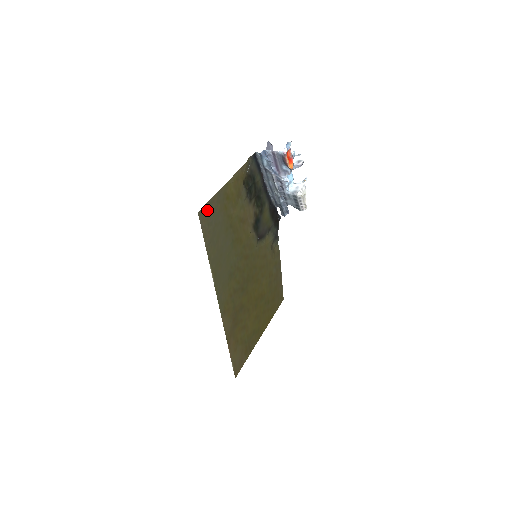
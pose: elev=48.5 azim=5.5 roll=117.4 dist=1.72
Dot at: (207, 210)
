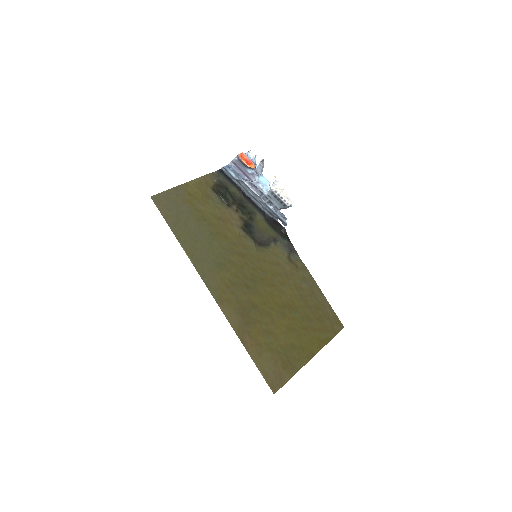
Dot at: (163, 198)
